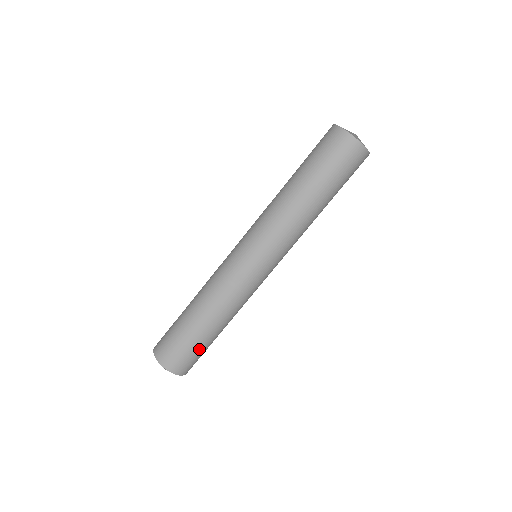
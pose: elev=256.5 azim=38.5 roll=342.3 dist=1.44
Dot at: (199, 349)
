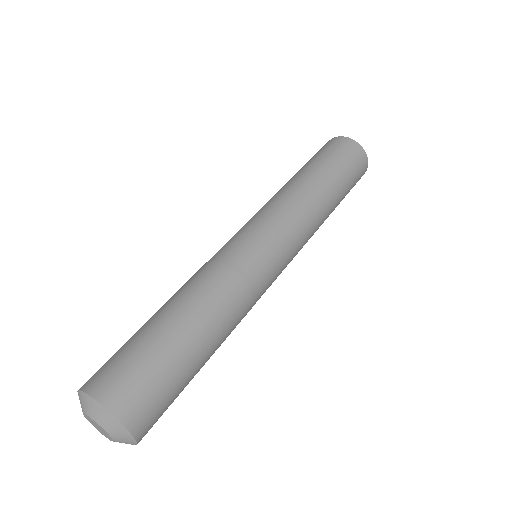
Dot at: (163, 362)
